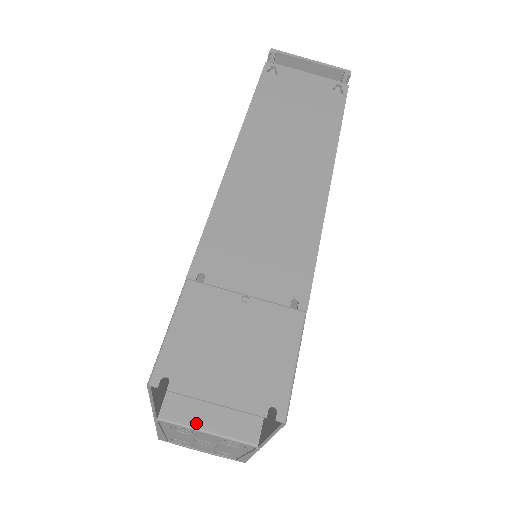
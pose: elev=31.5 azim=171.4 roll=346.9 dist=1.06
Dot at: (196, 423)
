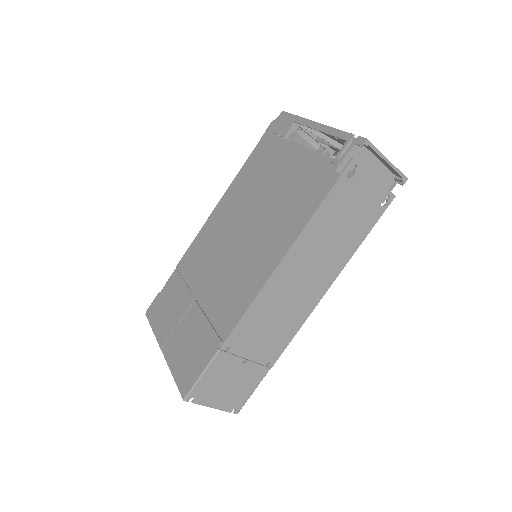
Dot at: occluded
